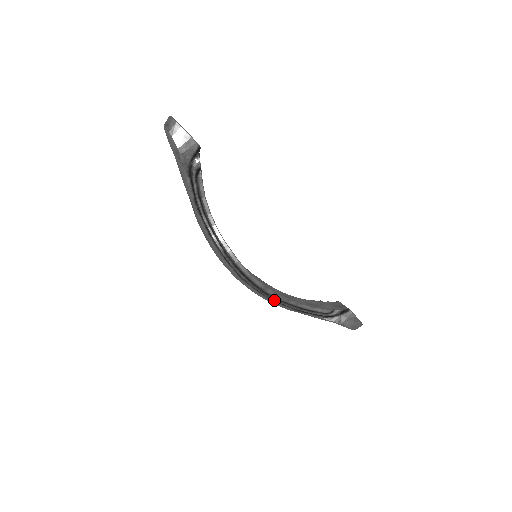
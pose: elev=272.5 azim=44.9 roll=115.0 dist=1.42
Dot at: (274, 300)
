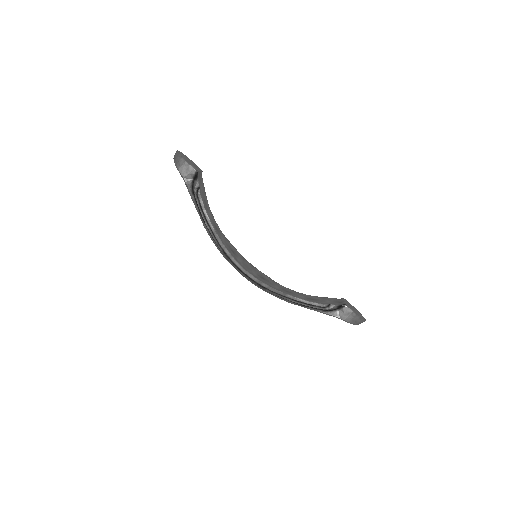
Dot at: (273, 293)
